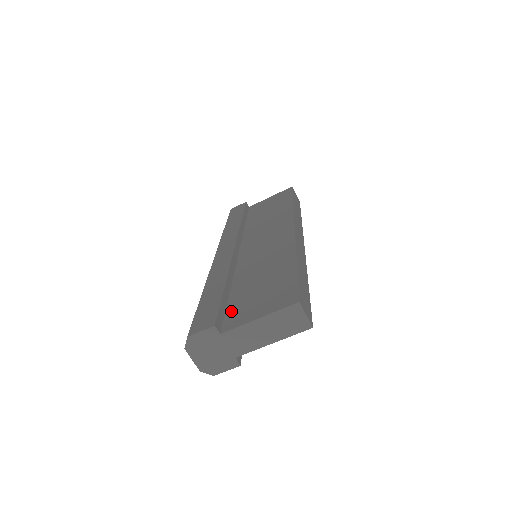
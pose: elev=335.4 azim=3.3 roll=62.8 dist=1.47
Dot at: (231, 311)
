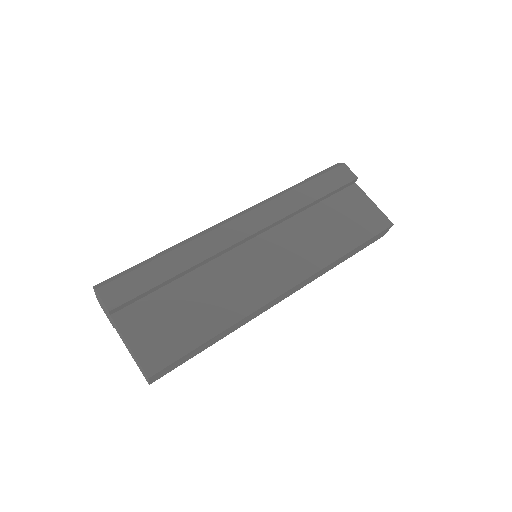
Dot at: (142, 305)
